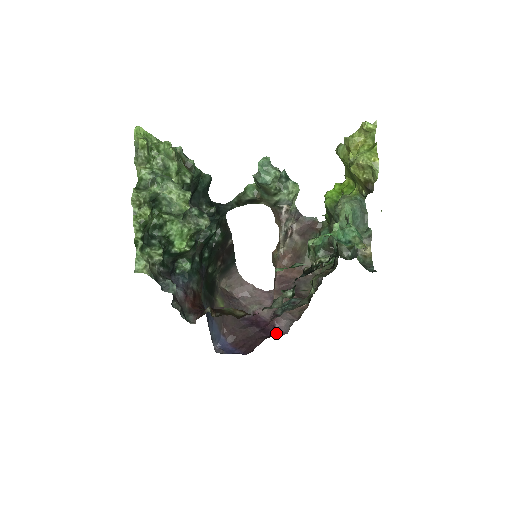
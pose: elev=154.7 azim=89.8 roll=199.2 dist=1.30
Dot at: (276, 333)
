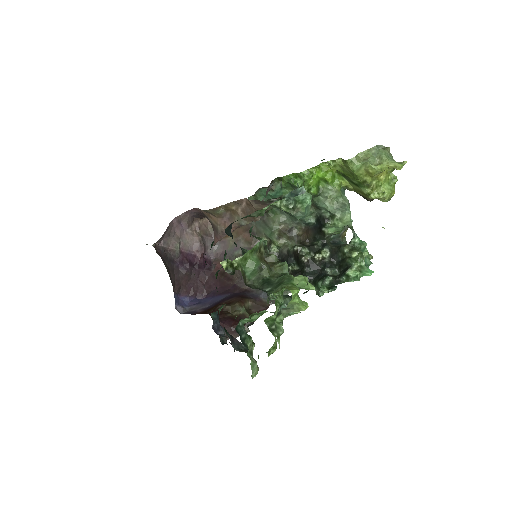
Dot at: (208, 263)
